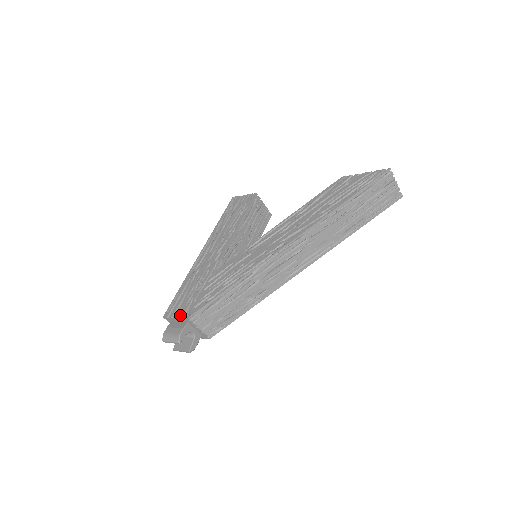
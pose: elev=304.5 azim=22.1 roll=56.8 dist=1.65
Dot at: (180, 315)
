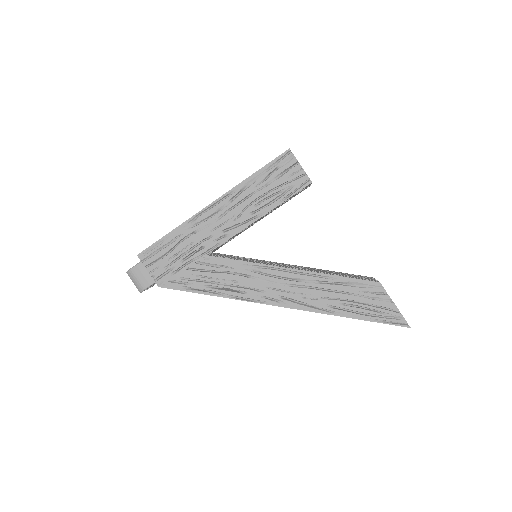
Dot at: (154, 275)
